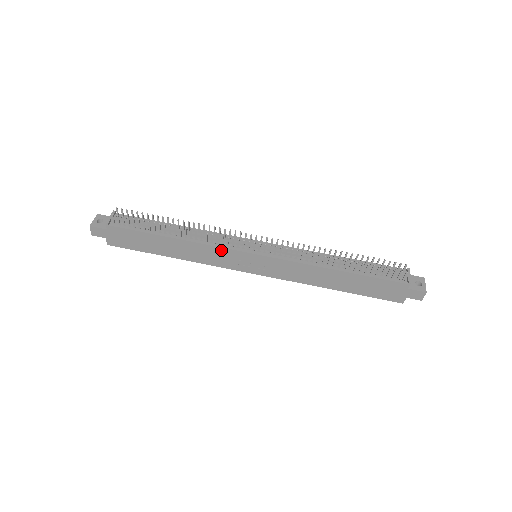
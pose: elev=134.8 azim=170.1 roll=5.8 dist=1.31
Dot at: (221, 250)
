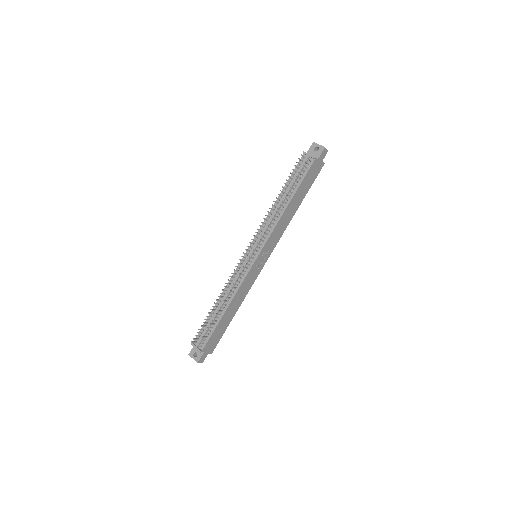
Dot at: (245, 280)
